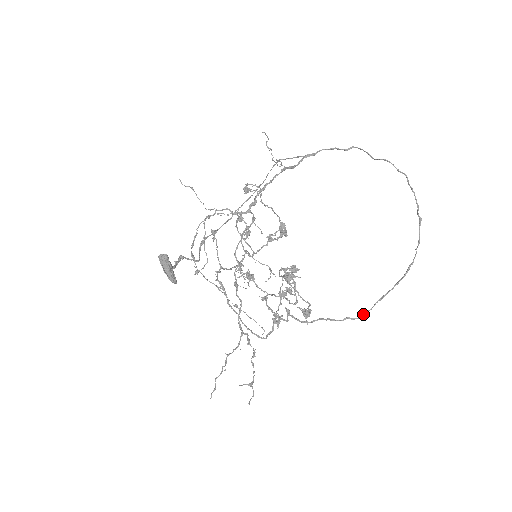
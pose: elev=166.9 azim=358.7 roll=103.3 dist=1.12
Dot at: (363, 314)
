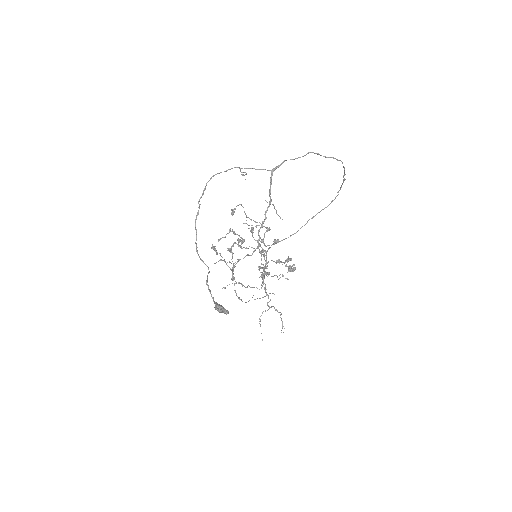
Dot at: occluded
